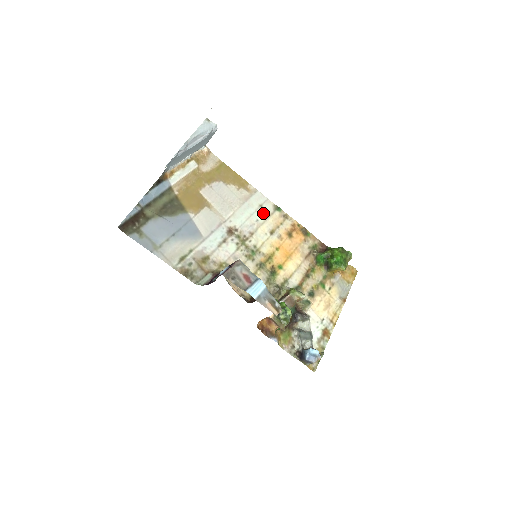
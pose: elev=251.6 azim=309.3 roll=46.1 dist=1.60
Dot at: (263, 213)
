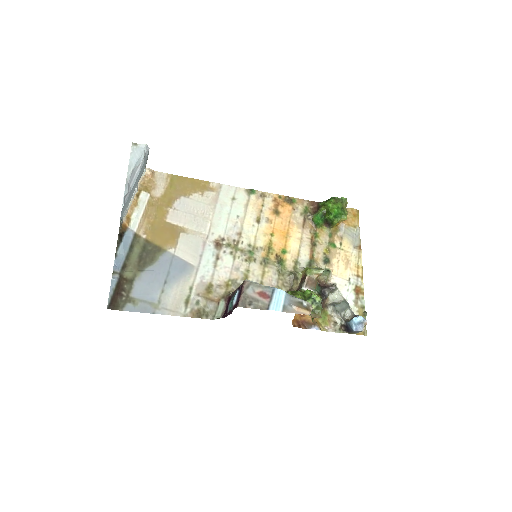
Dot at: (239, 205)
